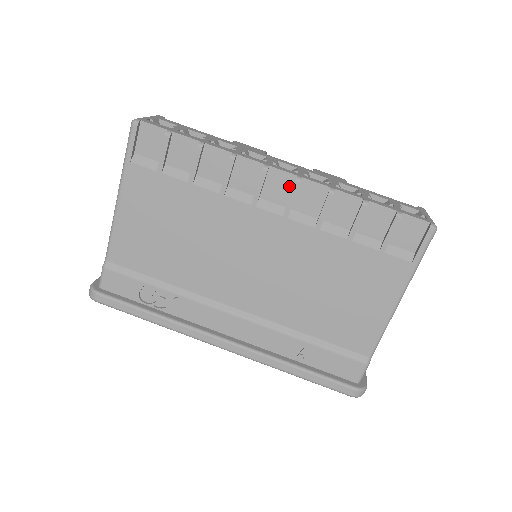
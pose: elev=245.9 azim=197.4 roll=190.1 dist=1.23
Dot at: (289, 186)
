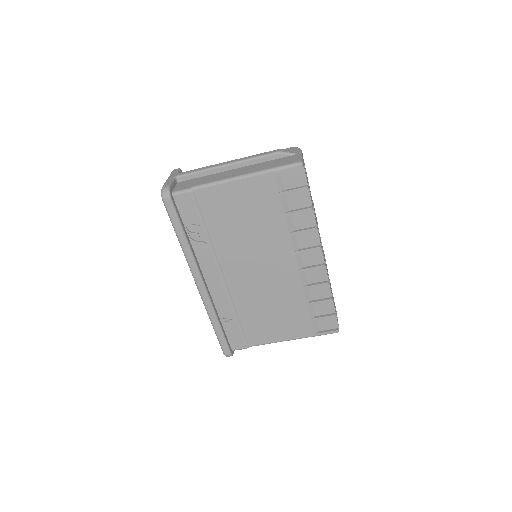
Dot at: (317, 262)
